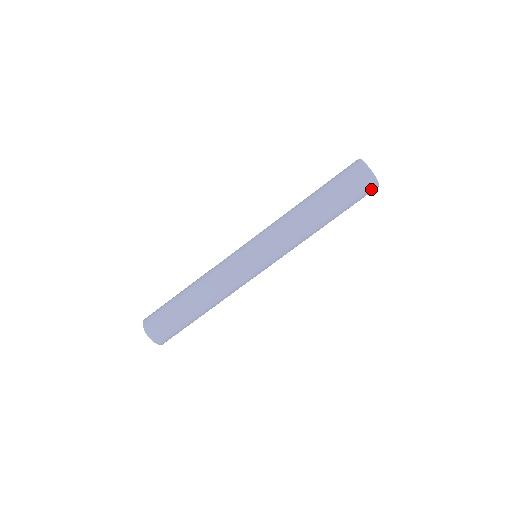
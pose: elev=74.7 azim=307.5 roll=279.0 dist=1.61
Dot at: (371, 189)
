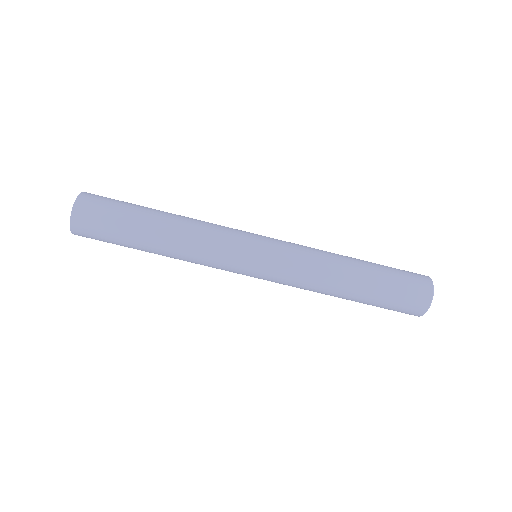
Dot at: (413, 312)
